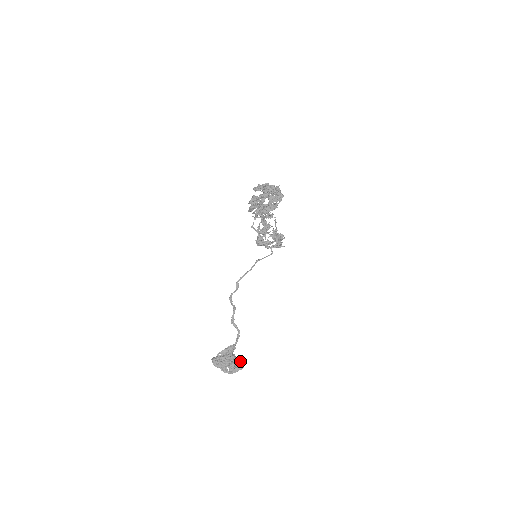
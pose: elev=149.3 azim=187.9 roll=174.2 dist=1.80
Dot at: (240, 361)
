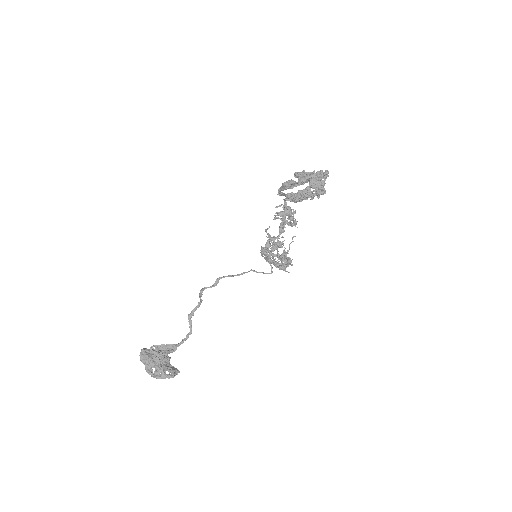
Dot at: (173, 368)
